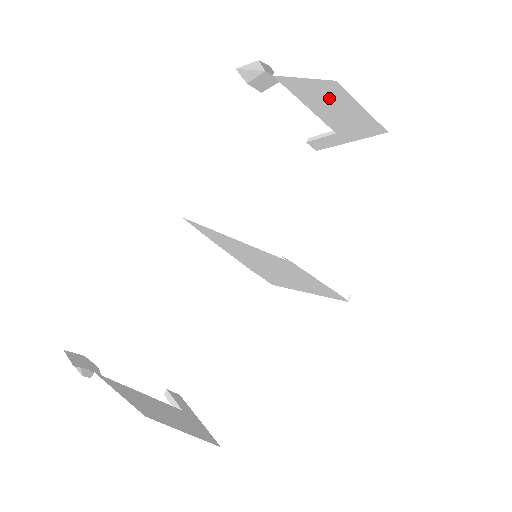
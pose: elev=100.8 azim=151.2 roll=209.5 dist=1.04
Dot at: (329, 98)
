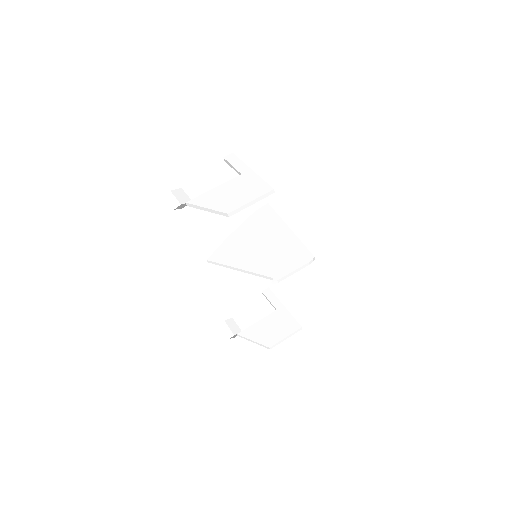
Dot at: occluded
